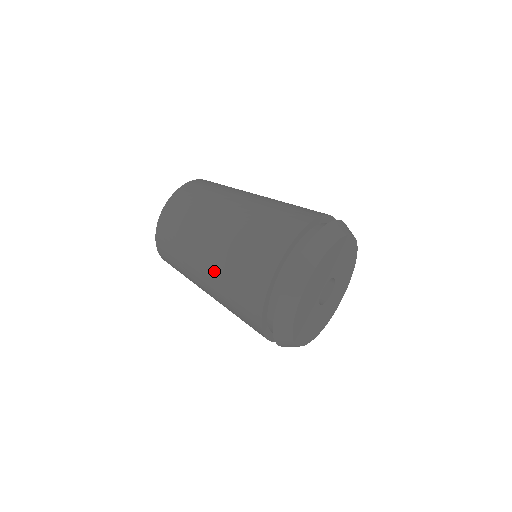
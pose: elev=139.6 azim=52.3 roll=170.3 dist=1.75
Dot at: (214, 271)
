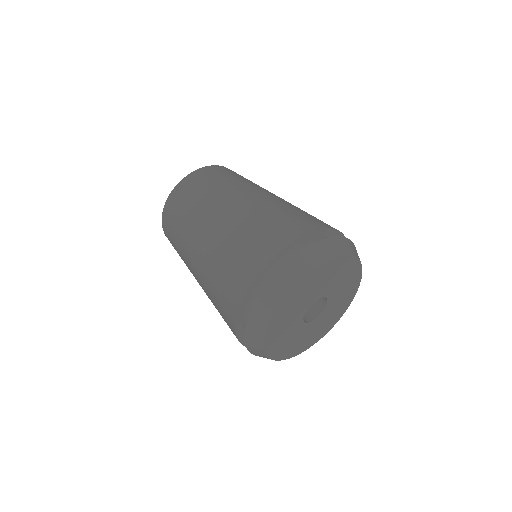
Dot at: occluded
